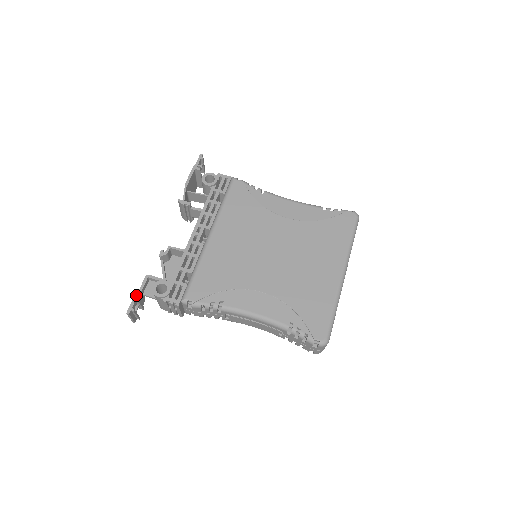
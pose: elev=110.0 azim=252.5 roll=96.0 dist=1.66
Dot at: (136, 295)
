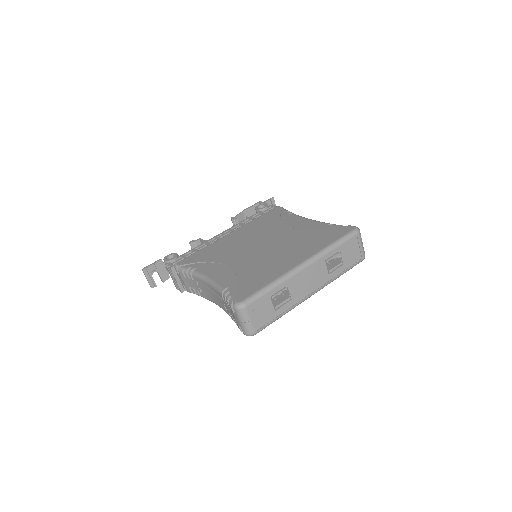
Dot at: (157, 261)
